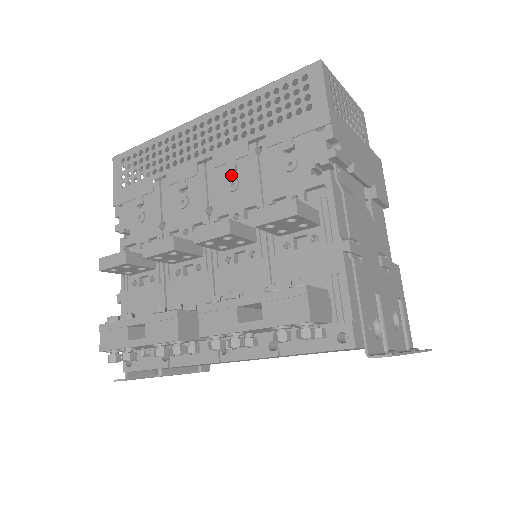
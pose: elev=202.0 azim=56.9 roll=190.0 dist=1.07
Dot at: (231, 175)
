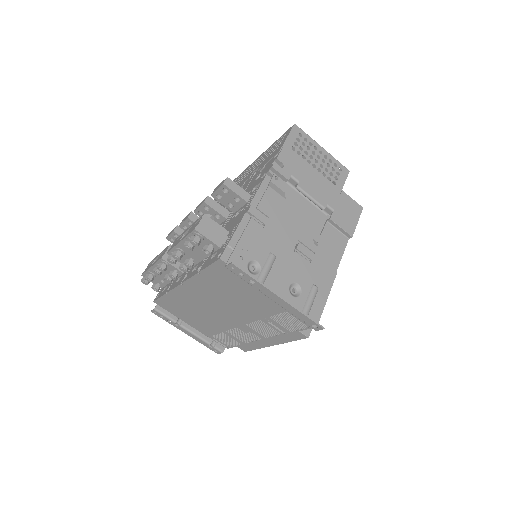
Dot at: occluded
